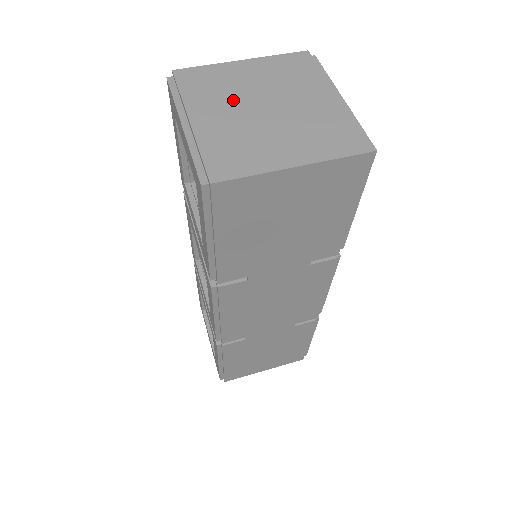
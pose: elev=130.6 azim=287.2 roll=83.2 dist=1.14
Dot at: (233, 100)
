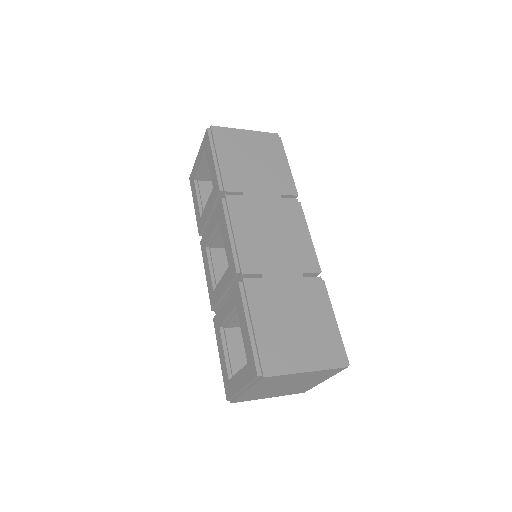
Dot at: occluded
